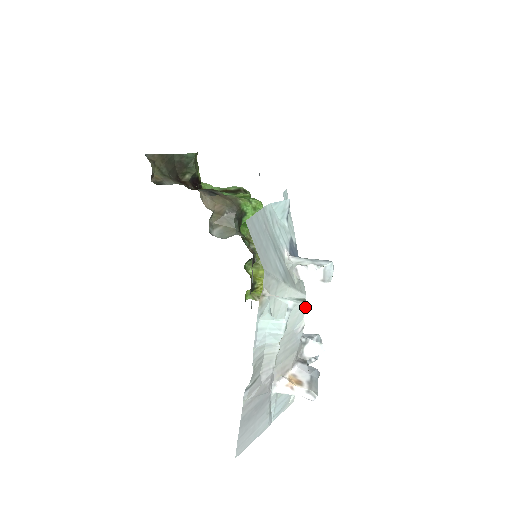
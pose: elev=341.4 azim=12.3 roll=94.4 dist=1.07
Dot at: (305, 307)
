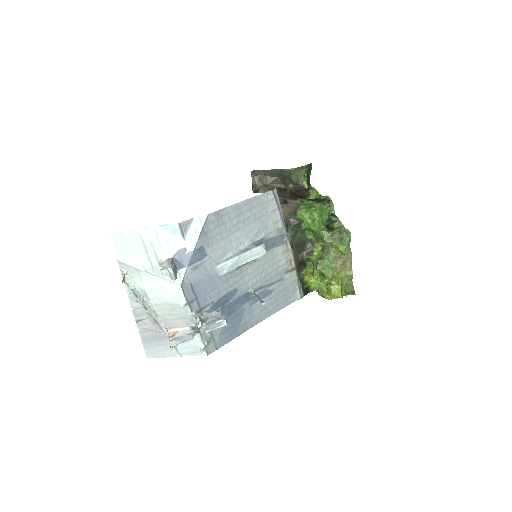
Dot at: (262, 303)
